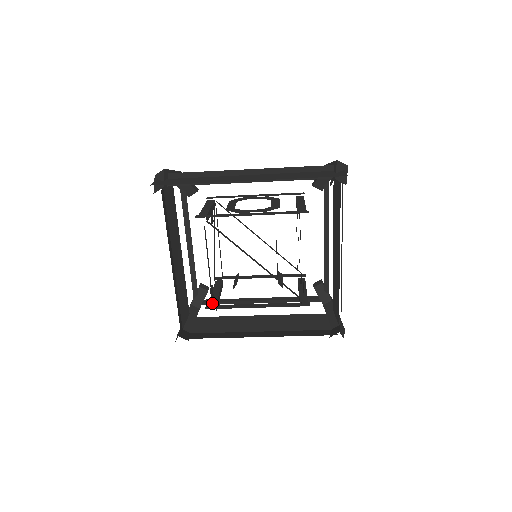
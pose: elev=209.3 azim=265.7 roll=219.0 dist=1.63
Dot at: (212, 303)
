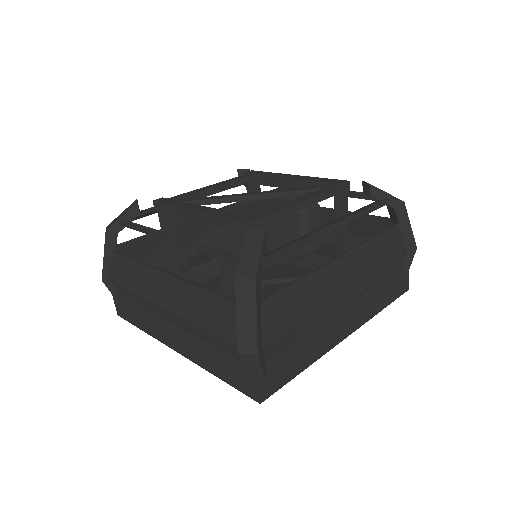
Dot at: occluded
